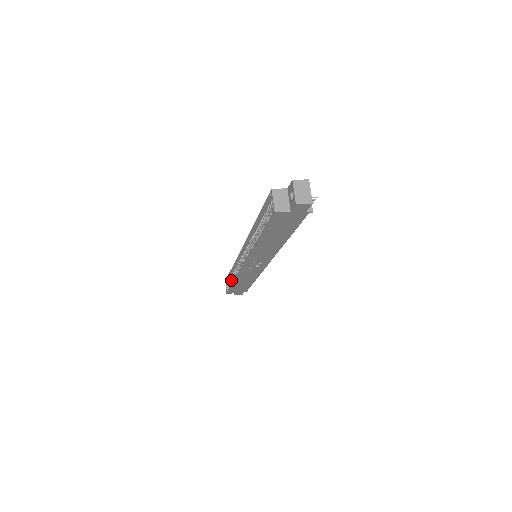
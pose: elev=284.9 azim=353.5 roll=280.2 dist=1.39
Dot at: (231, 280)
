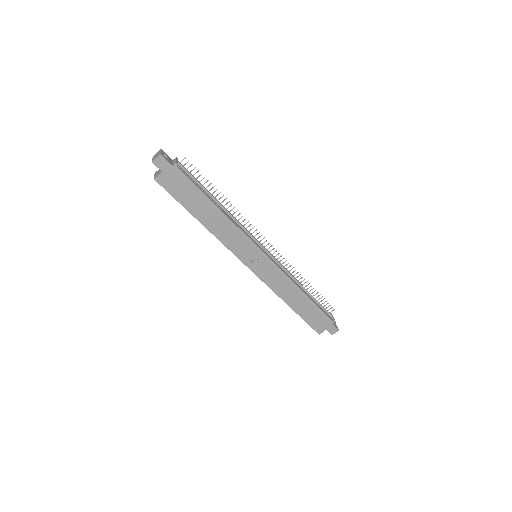
Dot at: occluded
